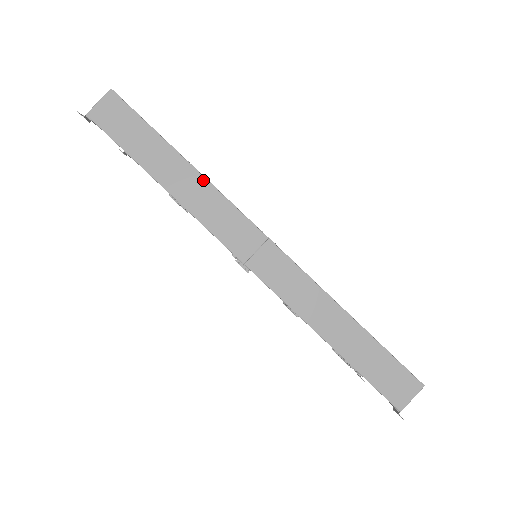
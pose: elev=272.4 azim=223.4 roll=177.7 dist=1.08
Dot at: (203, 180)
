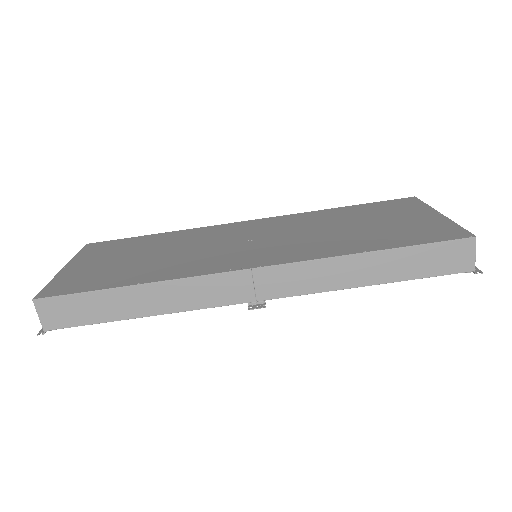
Dot at: (163, 284)
